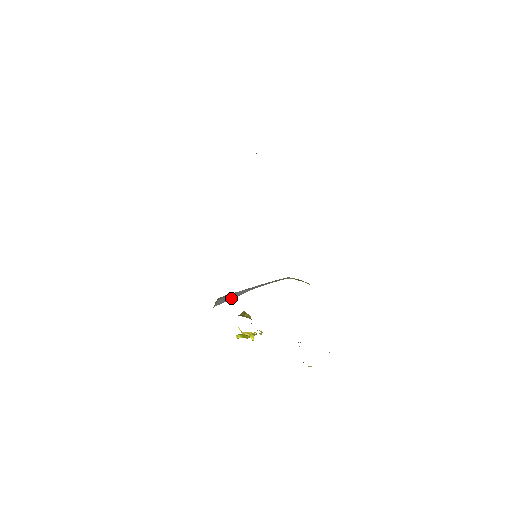
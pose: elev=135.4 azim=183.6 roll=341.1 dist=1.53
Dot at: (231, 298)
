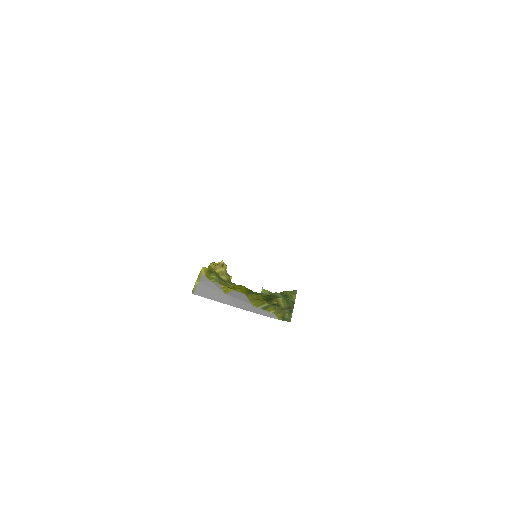
Dot at: (212, 298)
